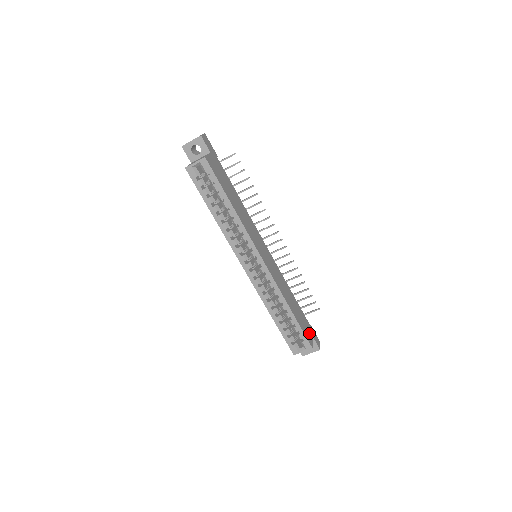
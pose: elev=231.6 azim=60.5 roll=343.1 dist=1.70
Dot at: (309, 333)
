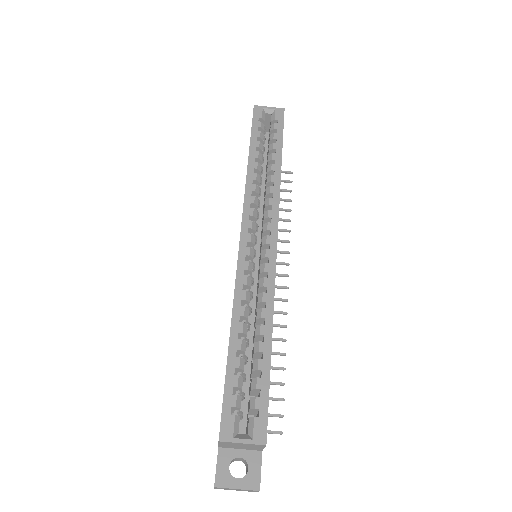
Dot at: occluded
